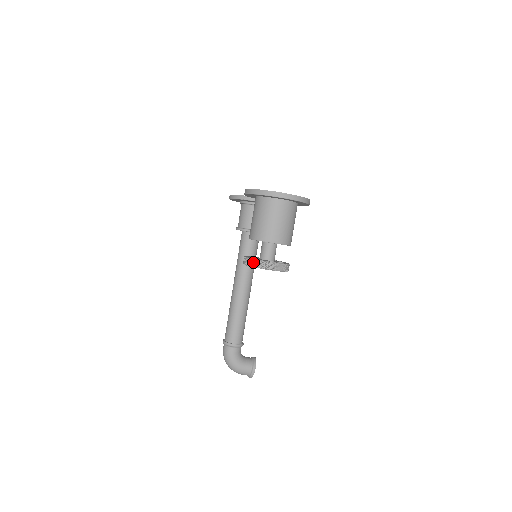
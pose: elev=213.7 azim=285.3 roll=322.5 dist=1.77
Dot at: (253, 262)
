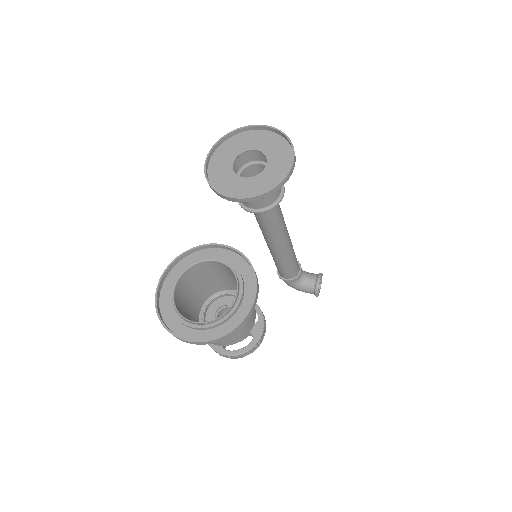
Dot at: occluded
